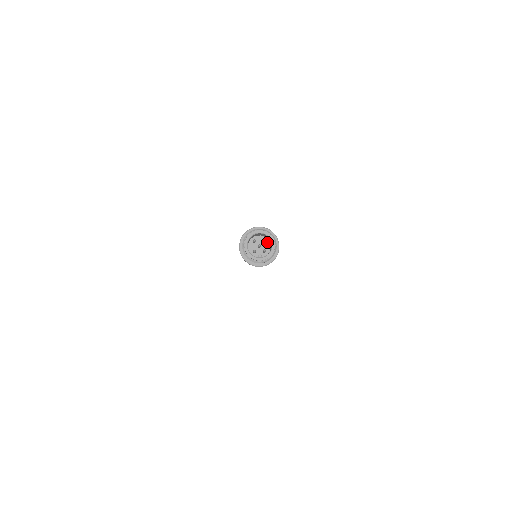
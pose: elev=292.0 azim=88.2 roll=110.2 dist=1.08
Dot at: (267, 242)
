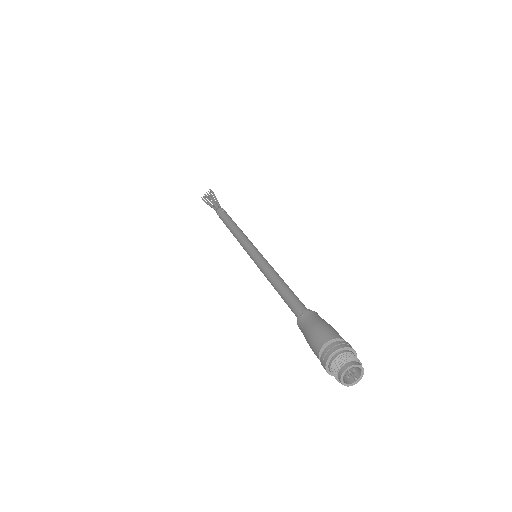
Dot at: (344, 355)
